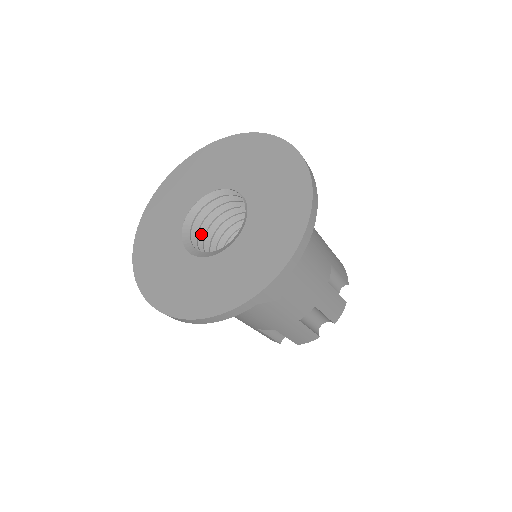
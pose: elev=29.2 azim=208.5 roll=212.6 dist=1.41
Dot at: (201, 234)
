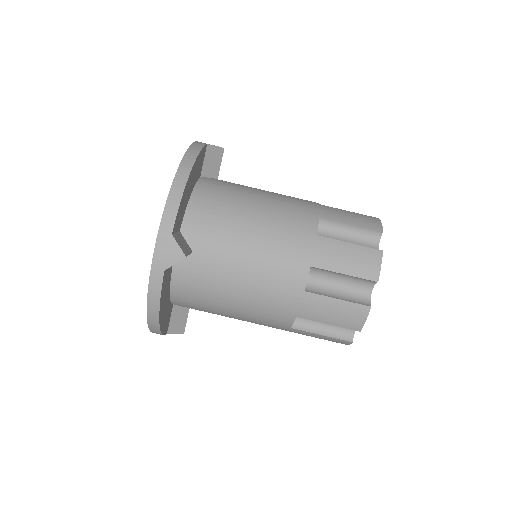
Dot at: occluded
